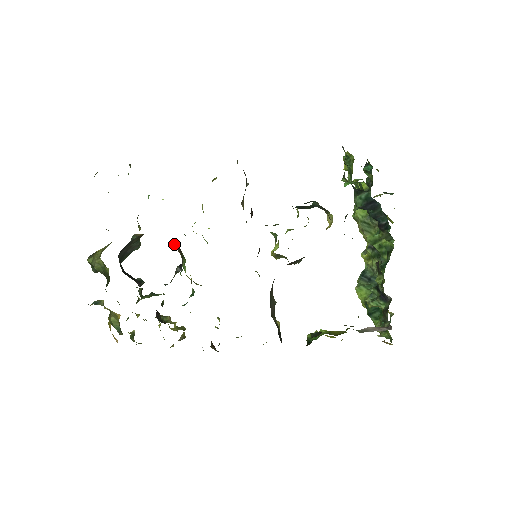
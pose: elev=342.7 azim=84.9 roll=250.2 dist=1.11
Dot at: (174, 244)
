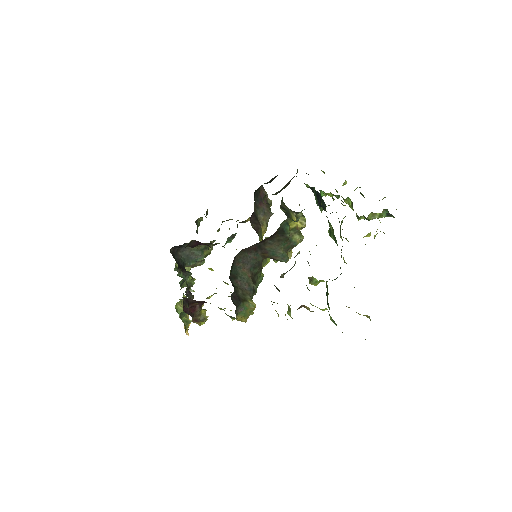
Dot at: occluded
